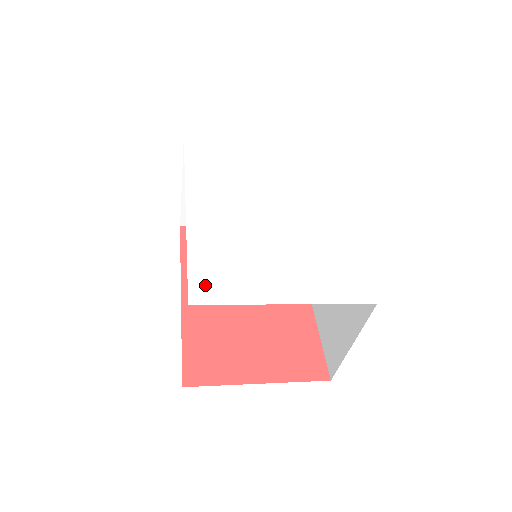
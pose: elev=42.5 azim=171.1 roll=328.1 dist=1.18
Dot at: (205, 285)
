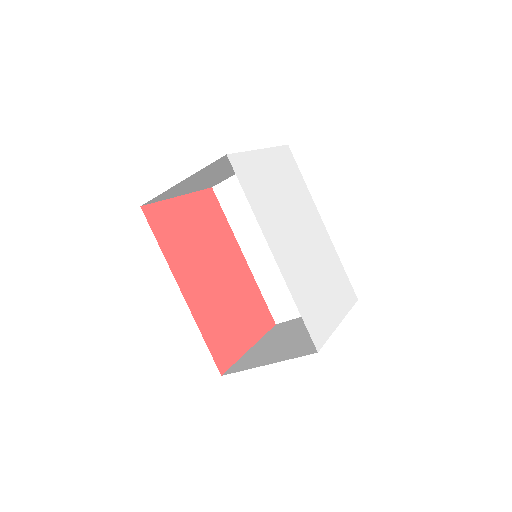
Dot at: (315, 331)
